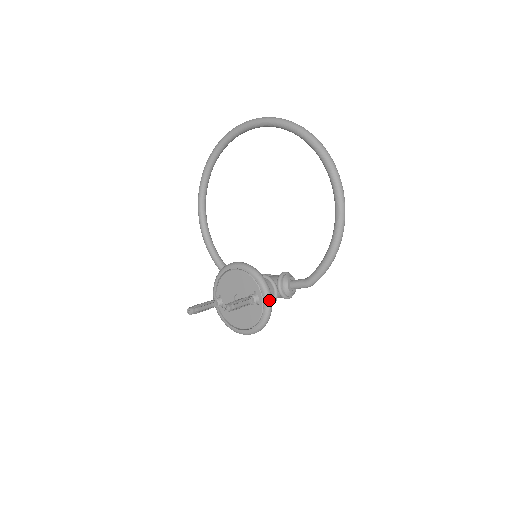
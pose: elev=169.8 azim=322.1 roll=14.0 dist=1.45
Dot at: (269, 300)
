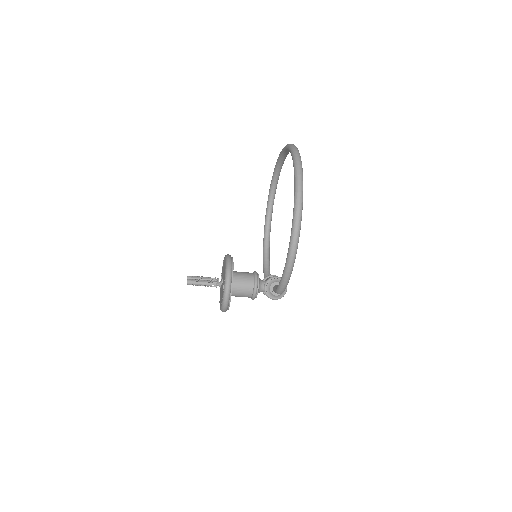
Dot at: (226, 289)
